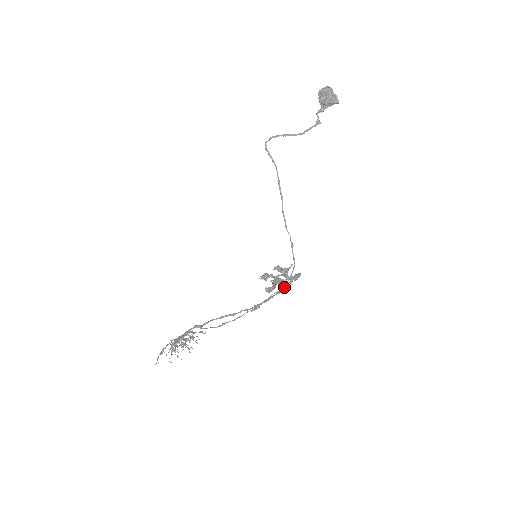
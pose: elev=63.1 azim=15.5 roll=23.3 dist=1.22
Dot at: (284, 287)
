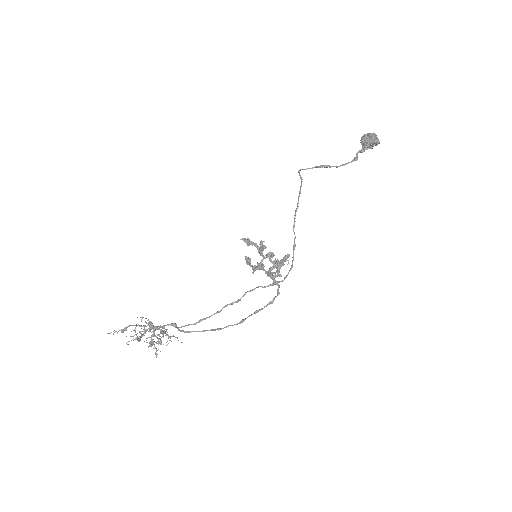
Dot at: occluded
